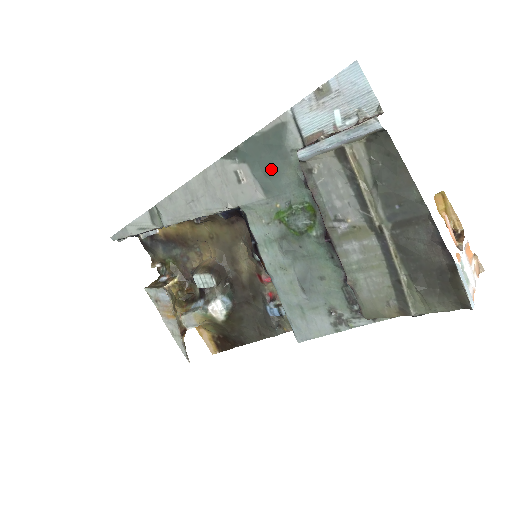
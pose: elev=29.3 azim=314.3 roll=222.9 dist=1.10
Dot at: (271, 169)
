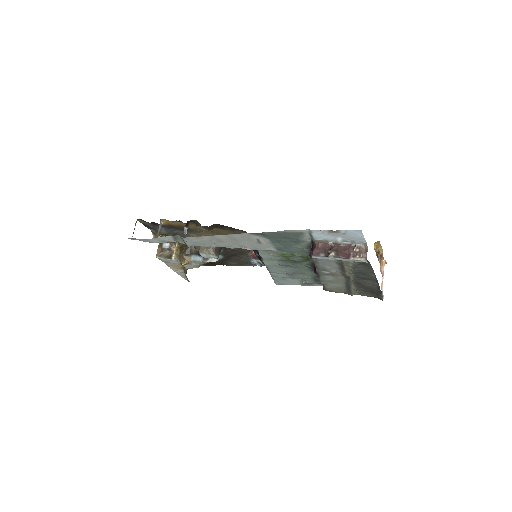
Dot at: (286, 244)
